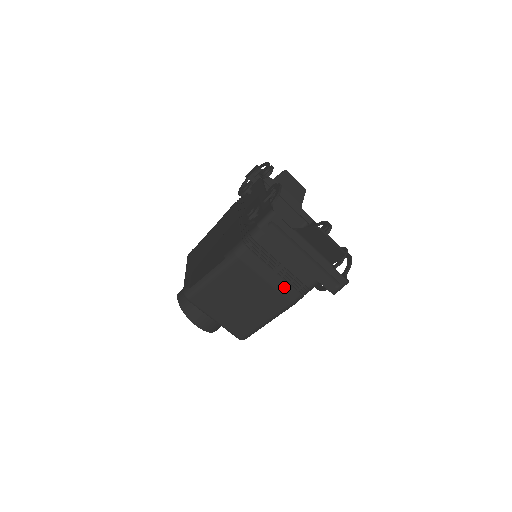
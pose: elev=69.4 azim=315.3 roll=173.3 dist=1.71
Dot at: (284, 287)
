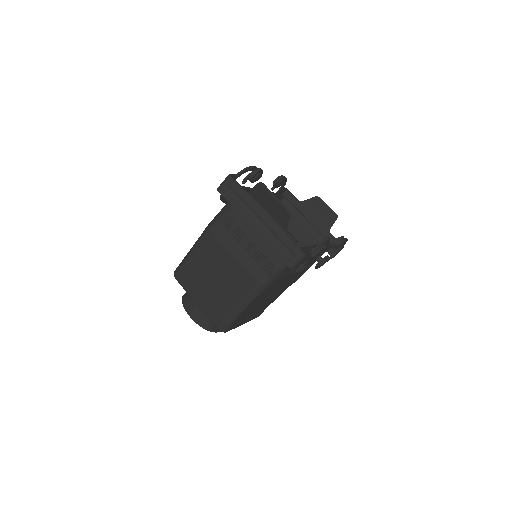
Dot at: (251, 264)
